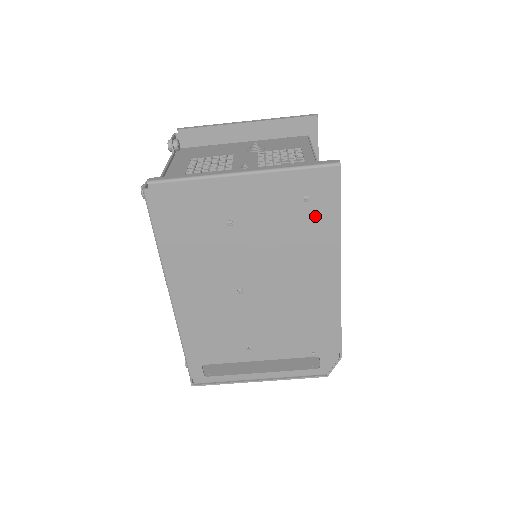
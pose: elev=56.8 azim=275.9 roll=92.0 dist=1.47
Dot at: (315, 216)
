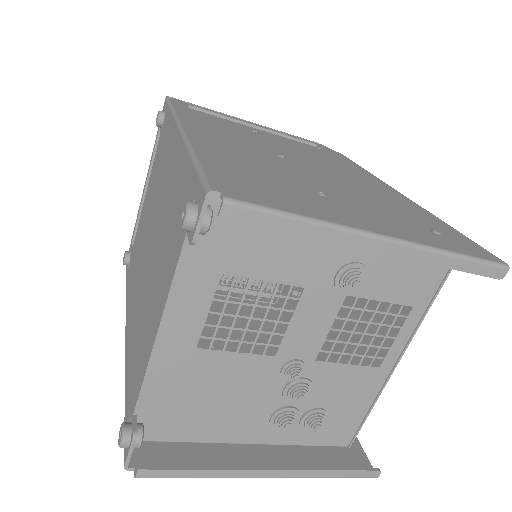
Dot at: occluded
